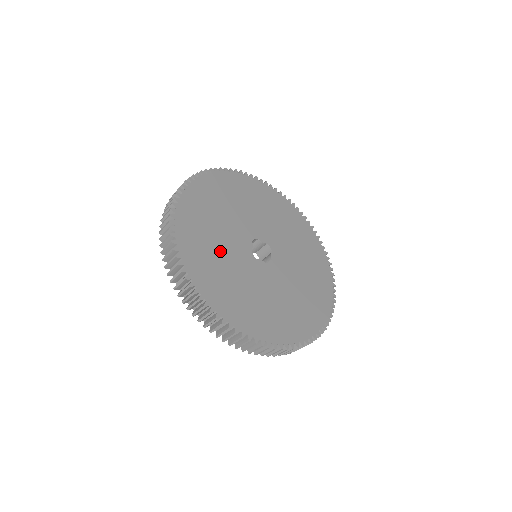
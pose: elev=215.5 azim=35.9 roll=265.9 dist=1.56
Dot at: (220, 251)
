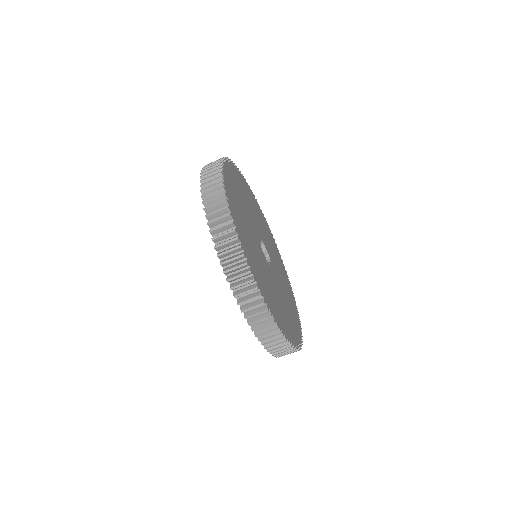
Dot at: (244, 214)
